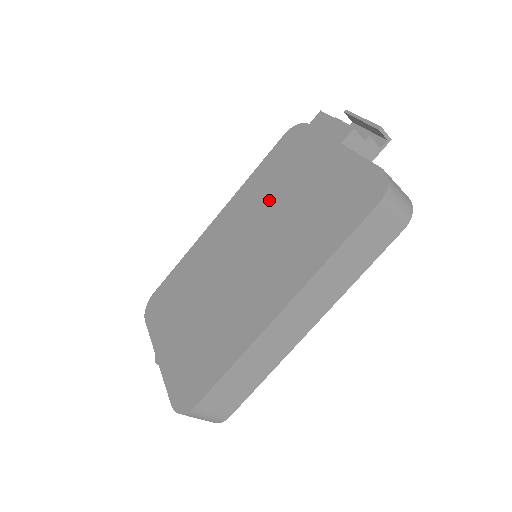
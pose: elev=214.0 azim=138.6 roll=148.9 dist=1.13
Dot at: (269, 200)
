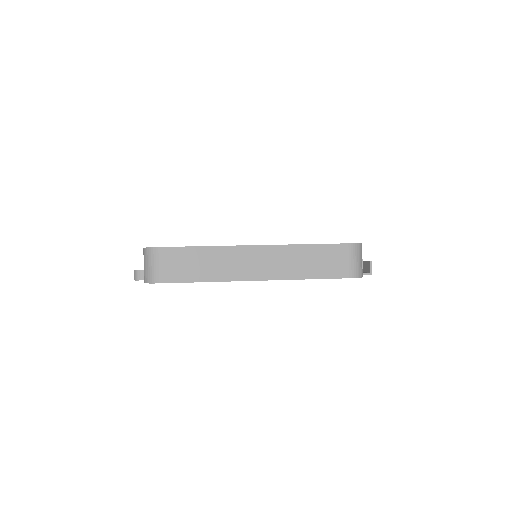
Dot at: occluded
